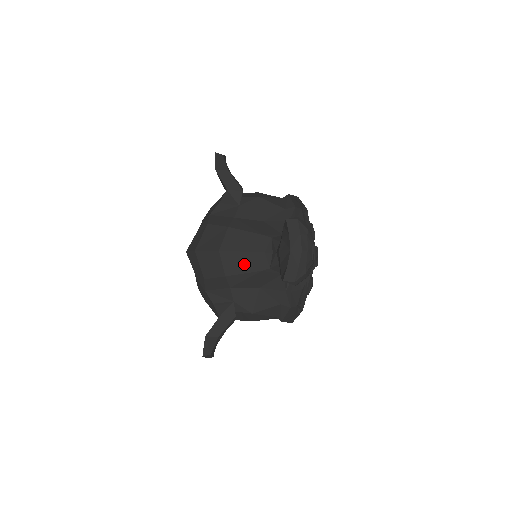
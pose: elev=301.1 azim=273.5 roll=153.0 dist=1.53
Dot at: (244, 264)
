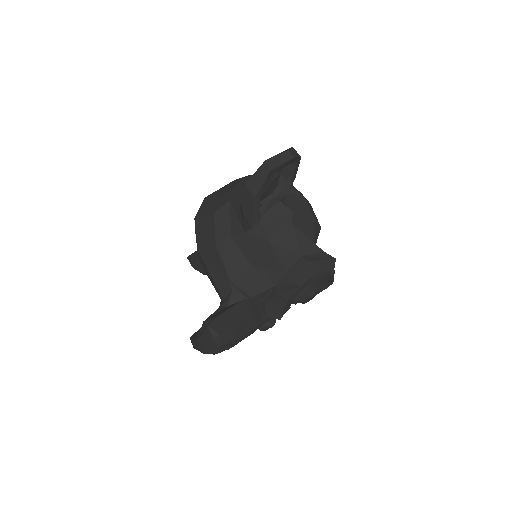
Dot at: (209, 275)
